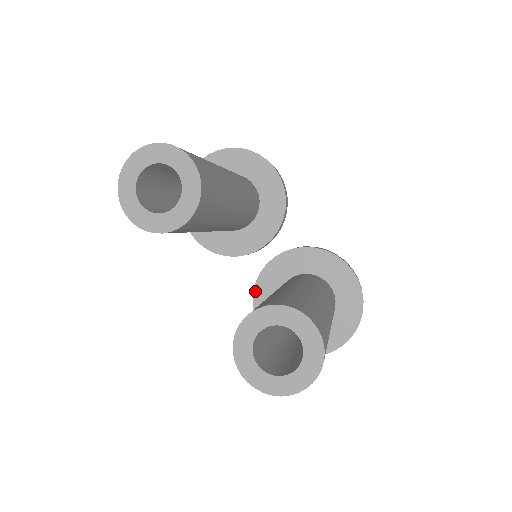
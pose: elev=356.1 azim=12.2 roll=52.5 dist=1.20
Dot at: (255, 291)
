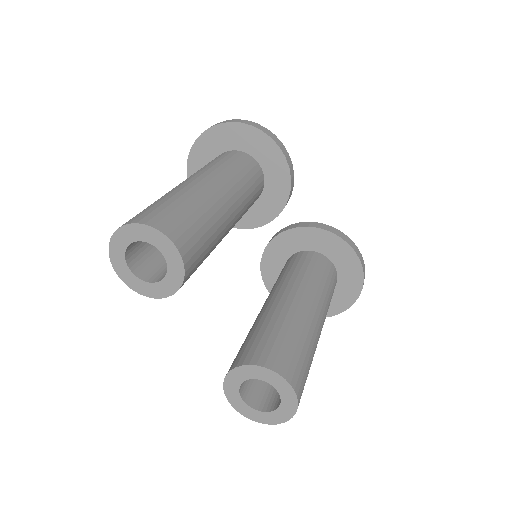
Dot at: (262, 261)
